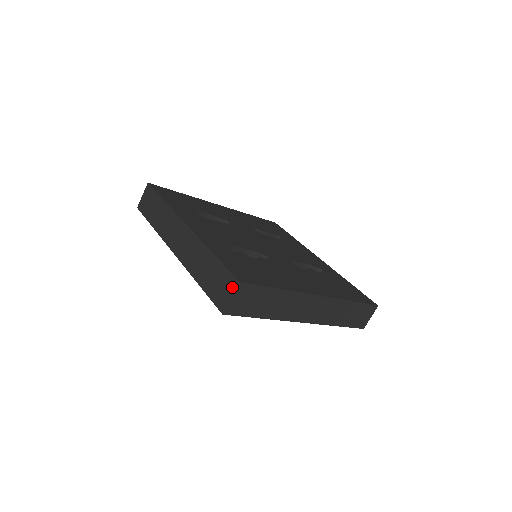
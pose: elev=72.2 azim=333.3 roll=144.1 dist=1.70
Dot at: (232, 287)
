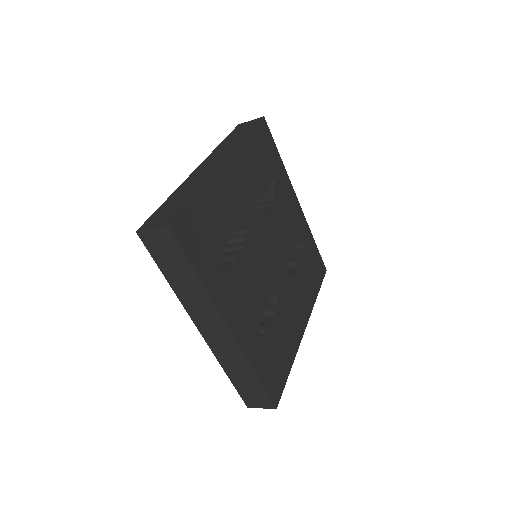
Dot at: (267, 406)
